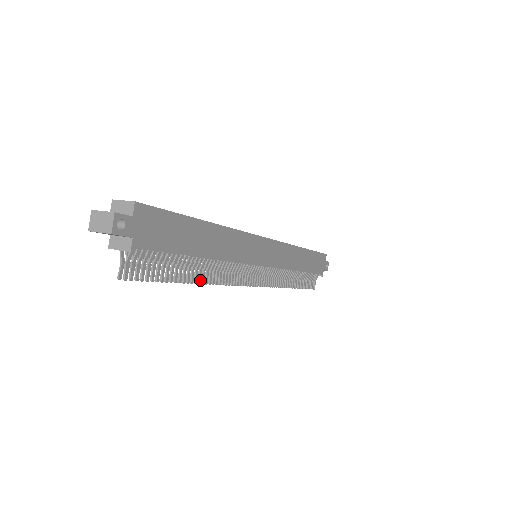
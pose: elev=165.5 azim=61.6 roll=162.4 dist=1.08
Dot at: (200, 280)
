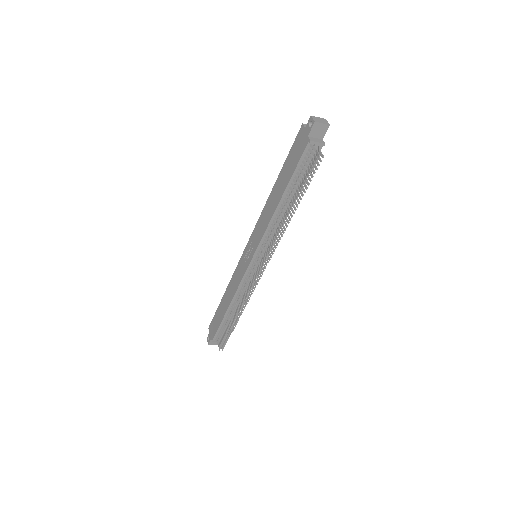
Dot at: (291, 215)
